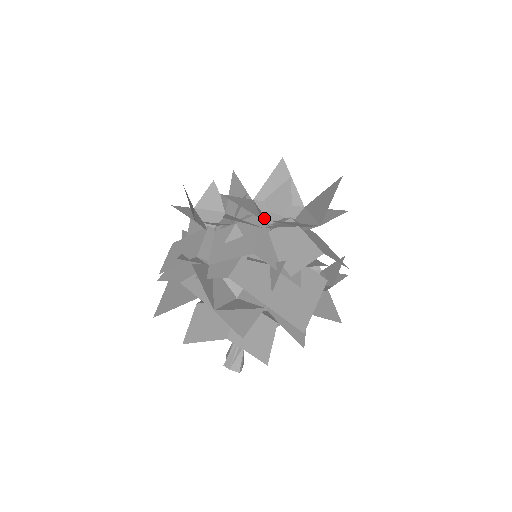
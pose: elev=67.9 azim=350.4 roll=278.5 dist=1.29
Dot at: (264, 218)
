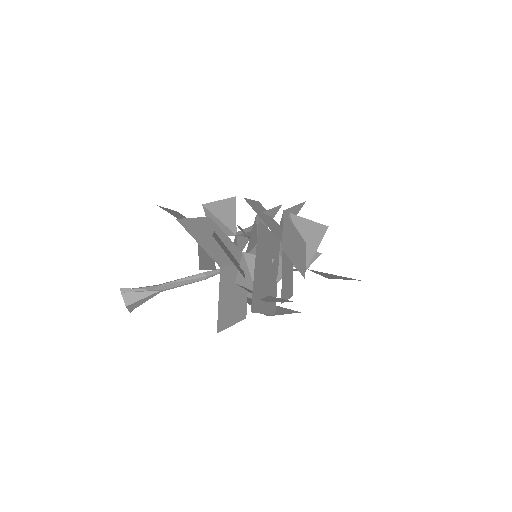
Dot at: occluded
